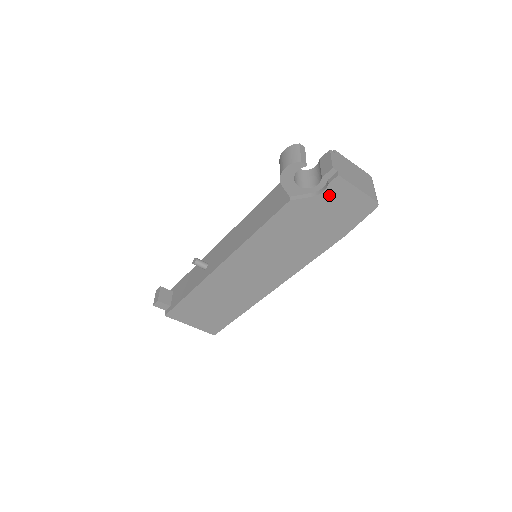
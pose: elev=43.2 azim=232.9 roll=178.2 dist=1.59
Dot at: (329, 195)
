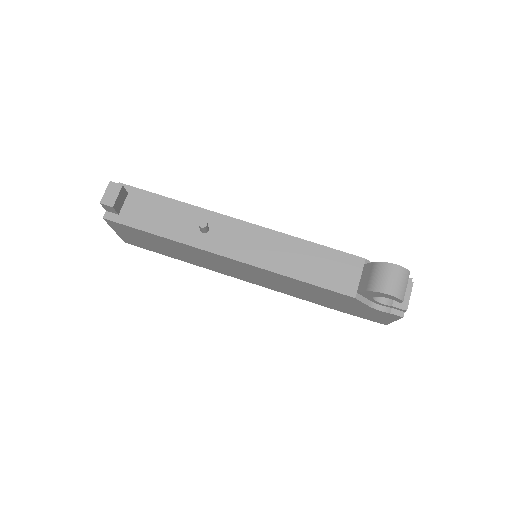
Dot at: (377, 312)
